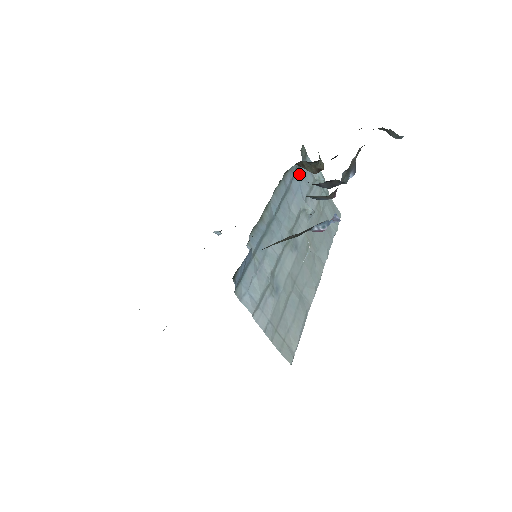
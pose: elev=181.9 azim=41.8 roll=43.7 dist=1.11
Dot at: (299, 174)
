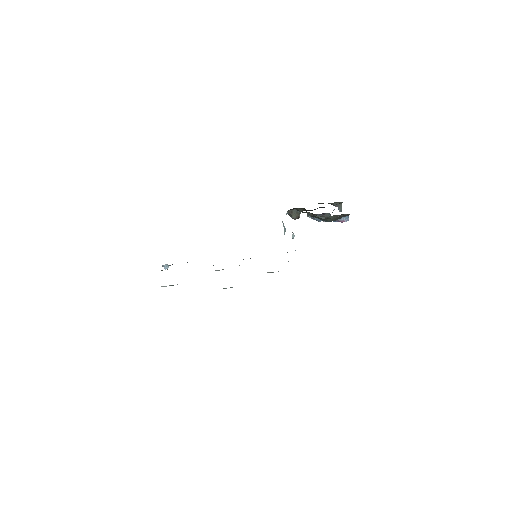
Dot at: occluded
